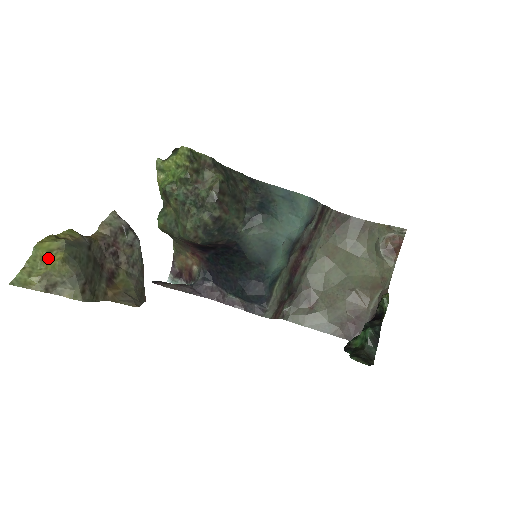
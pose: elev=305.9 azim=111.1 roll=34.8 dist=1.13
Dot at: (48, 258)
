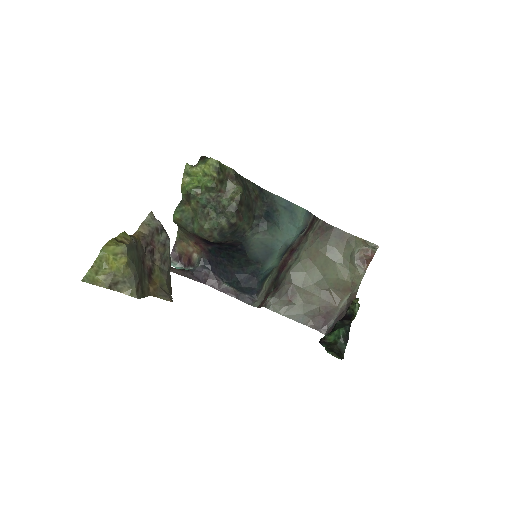
Dot at: (114, 261)
